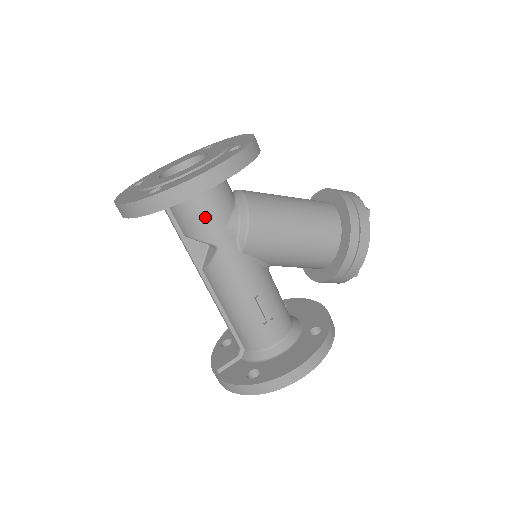
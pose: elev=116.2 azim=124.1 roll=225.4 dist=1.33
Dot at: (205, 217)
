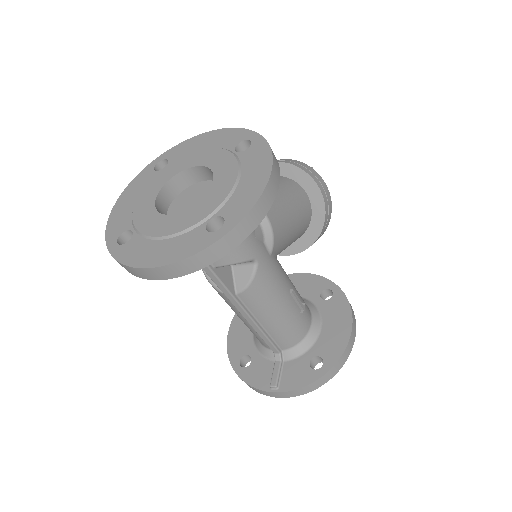
Dot at: occluded
